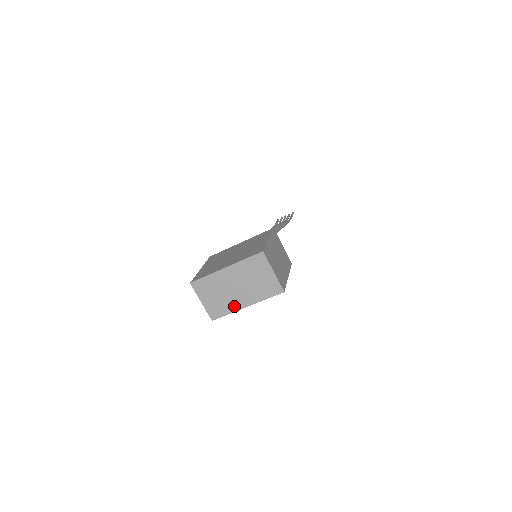
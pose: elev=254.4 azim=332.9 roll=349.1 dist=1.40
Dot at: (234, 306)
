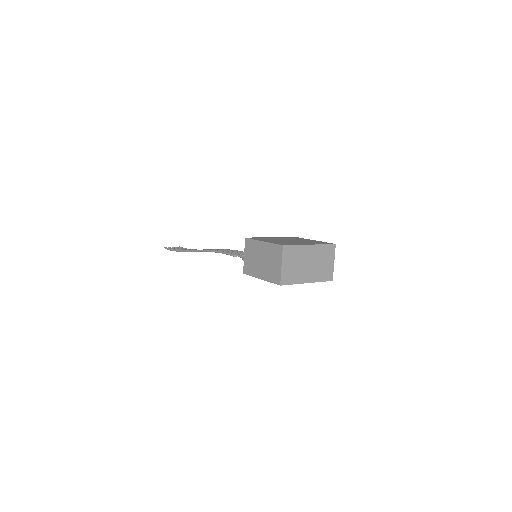
Dot at: (300, 279)
